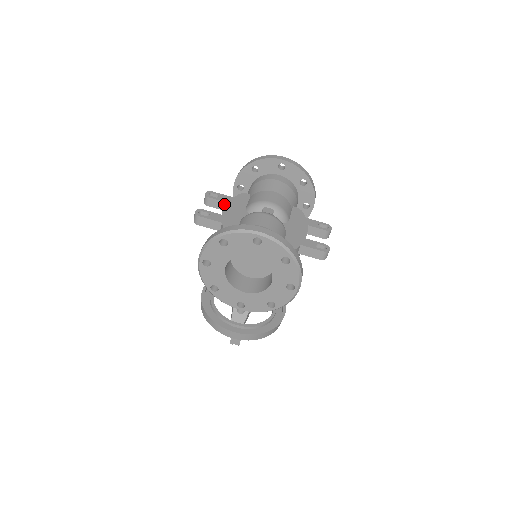
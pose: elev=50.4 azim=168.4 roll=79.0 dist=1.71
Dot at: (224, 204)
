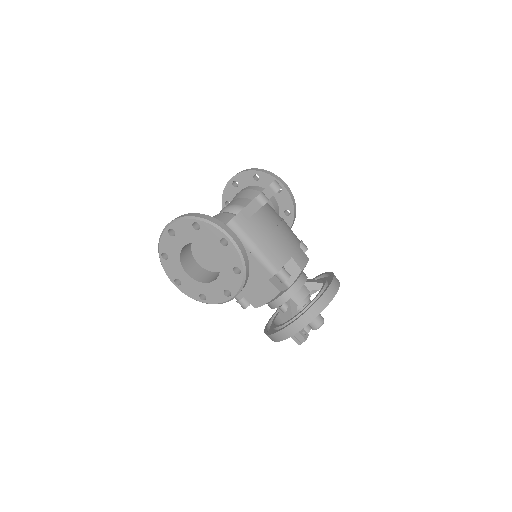
Dot at: occluded
